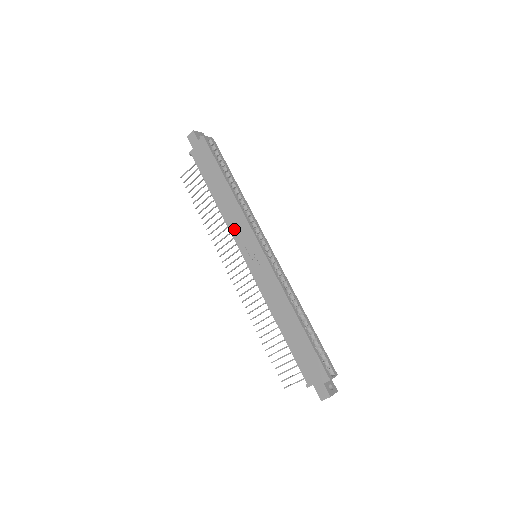
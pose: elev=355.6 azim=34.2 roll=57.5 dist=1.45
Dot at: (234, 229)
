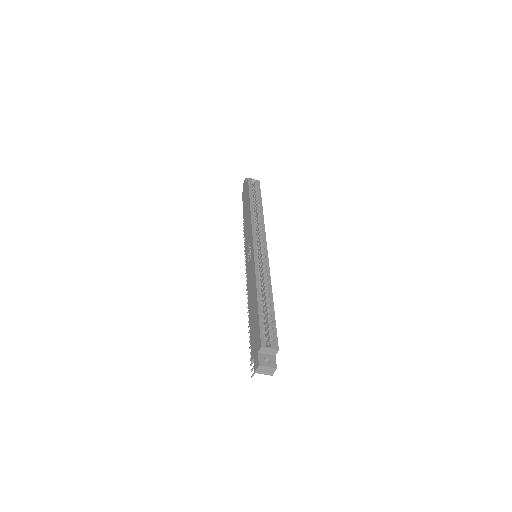
Dot at: (246, 237)
